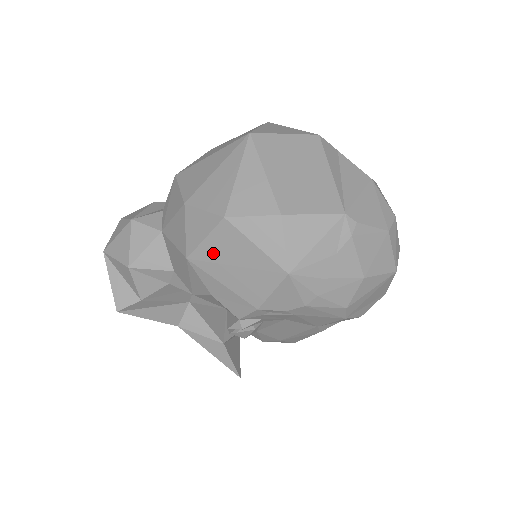
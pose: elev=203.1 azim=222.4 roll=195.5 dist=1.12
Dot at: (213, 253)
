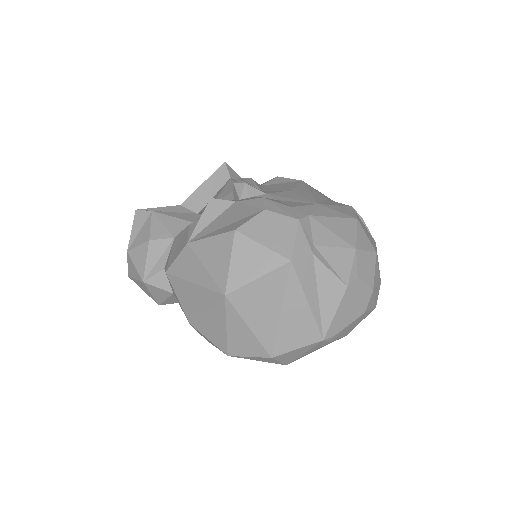
Dot at: occluded
